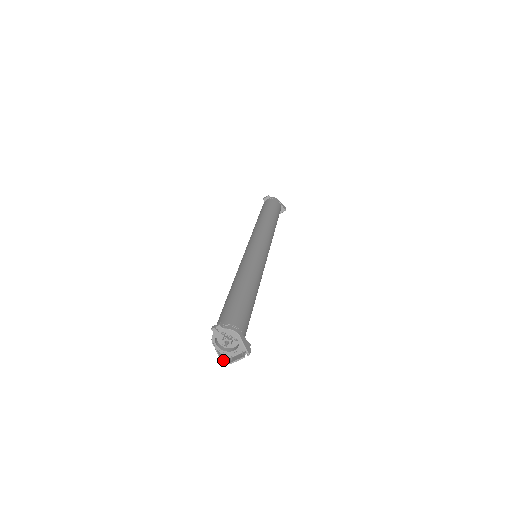
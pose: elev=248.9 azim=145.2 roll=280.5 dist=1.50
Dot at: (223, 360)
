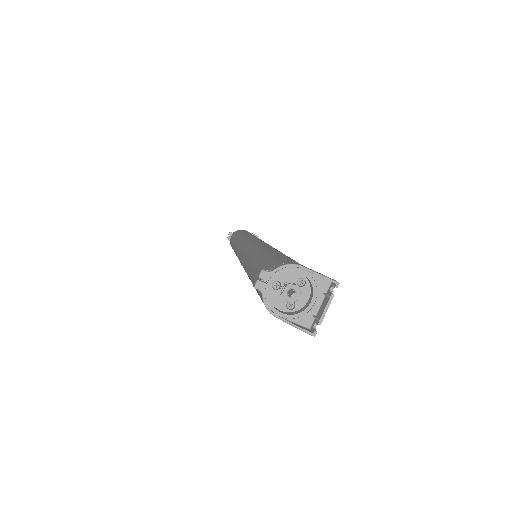
Dot at: (305, 329)
